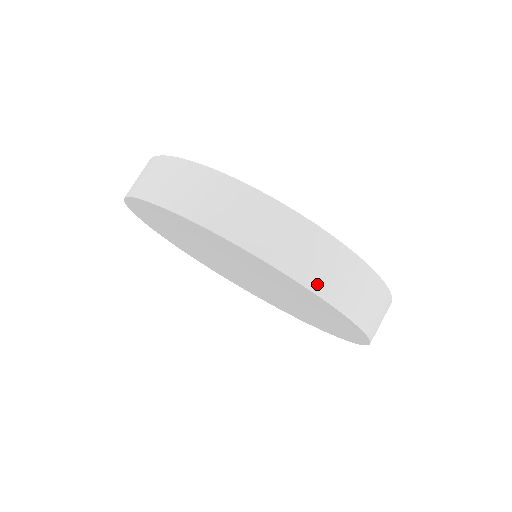
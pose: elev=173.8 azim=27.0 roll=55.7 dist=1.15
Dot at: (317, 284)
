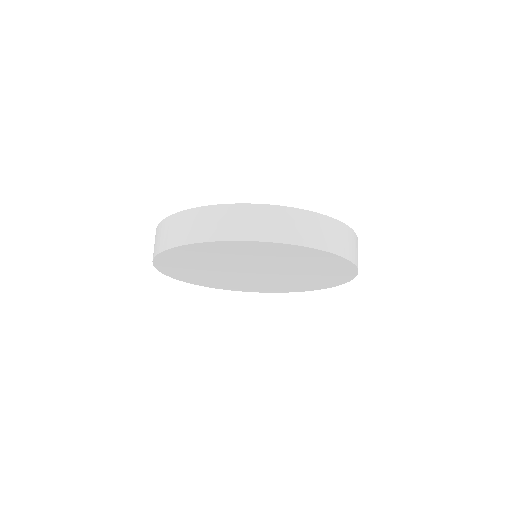
Dot at: (332, 248)
